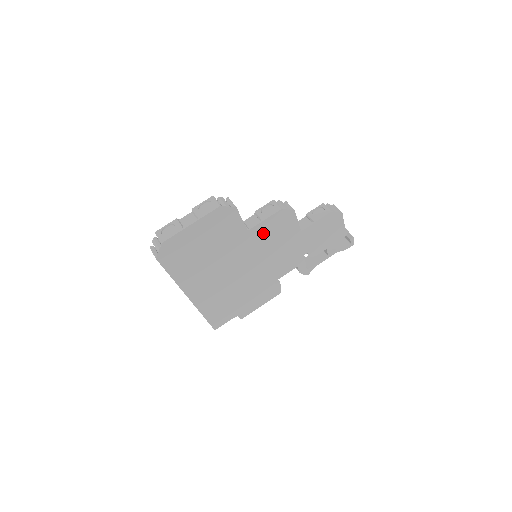
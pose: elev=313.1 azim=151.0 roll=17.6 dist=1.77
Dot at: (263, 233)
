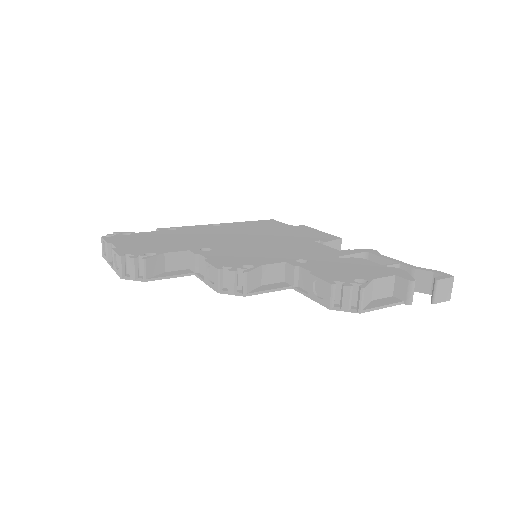
Dot at: occluded
